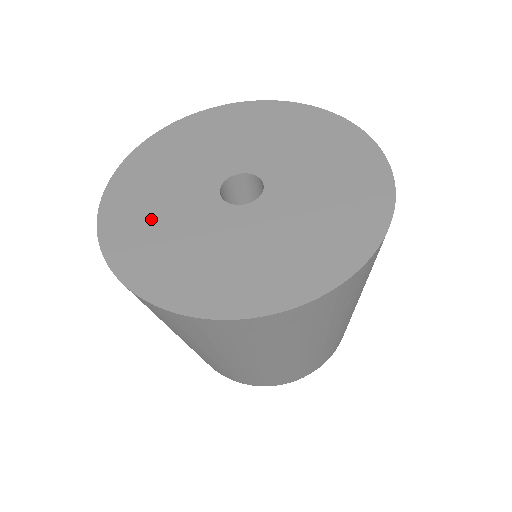
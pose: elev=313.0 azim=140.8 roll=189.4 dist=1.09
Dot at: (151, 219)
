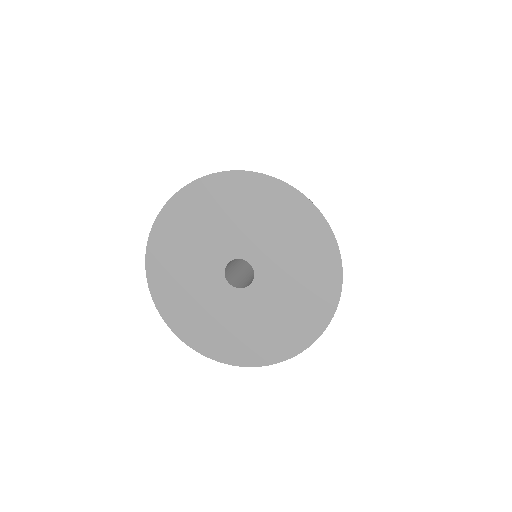
Dot at: (206, 321)
